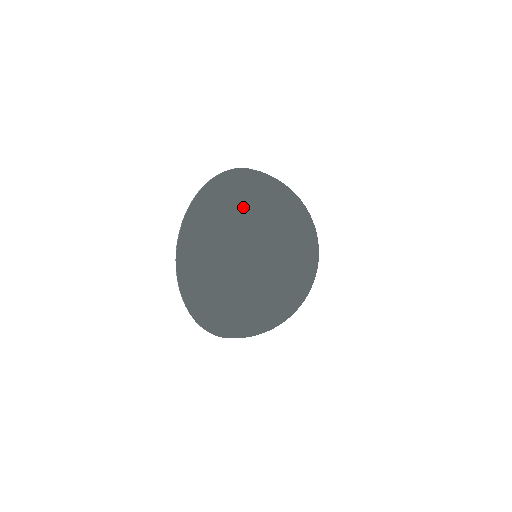
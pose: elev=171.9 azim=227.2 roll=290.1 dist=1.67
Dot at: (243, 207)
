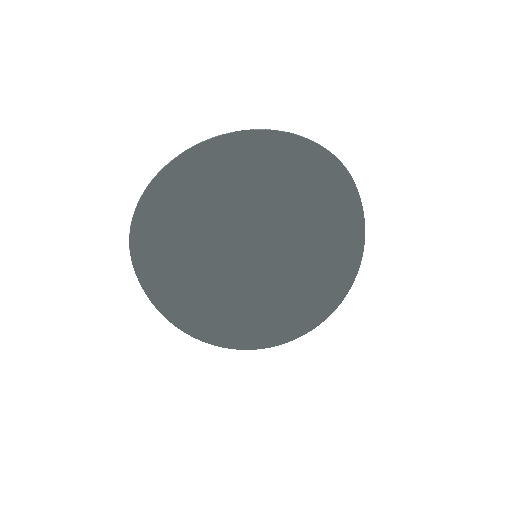
Dot at: (162, 268)
